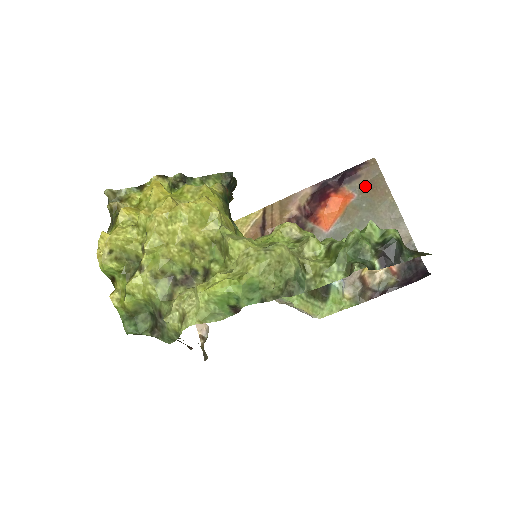
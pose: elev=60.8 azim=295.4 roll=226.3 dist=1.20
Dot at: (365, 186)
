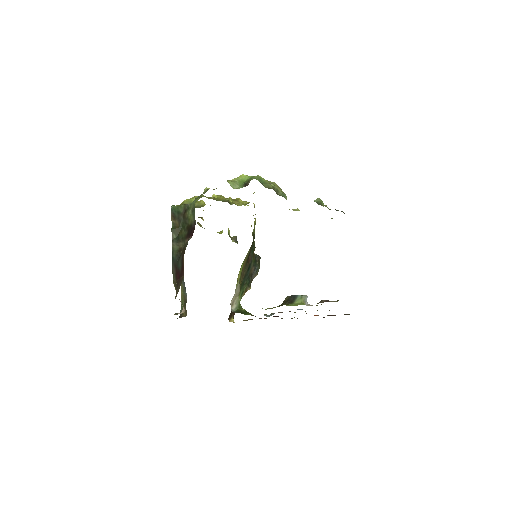
Dot at: occluded
